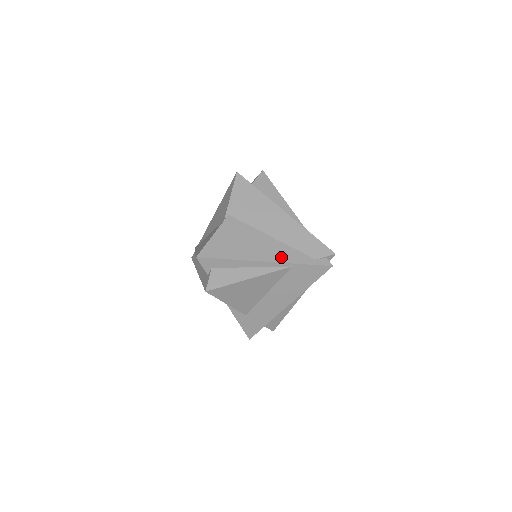
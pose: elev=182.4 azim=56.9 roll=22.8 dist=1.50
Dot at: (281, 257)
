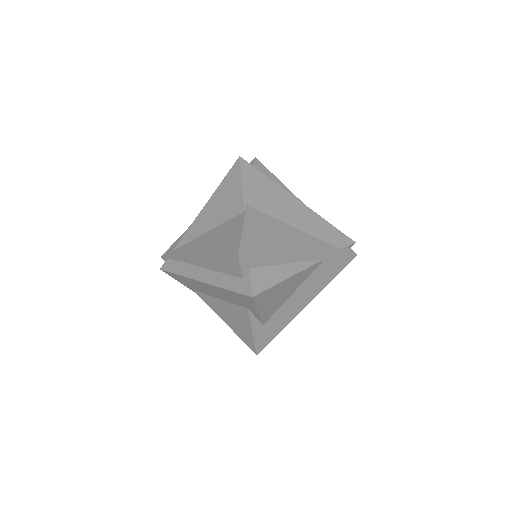
Dot at: (314, 249)
